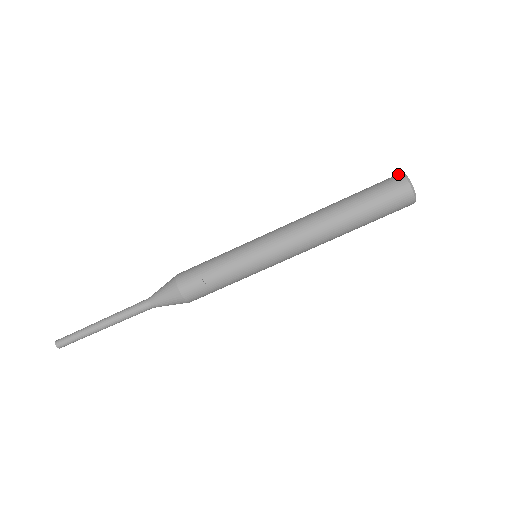
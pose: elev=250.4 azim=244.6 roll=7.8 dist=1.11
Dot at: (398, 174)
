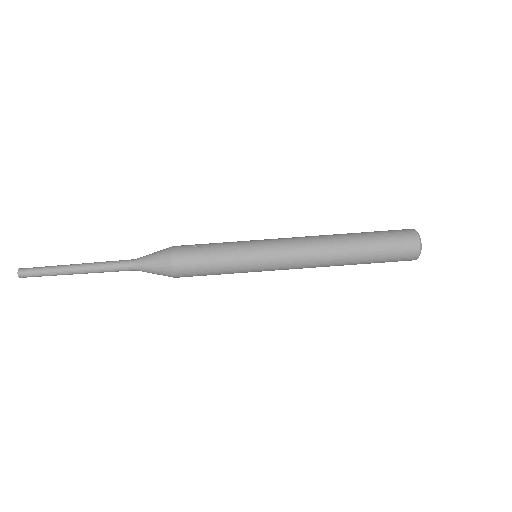
Dot at: occluded
